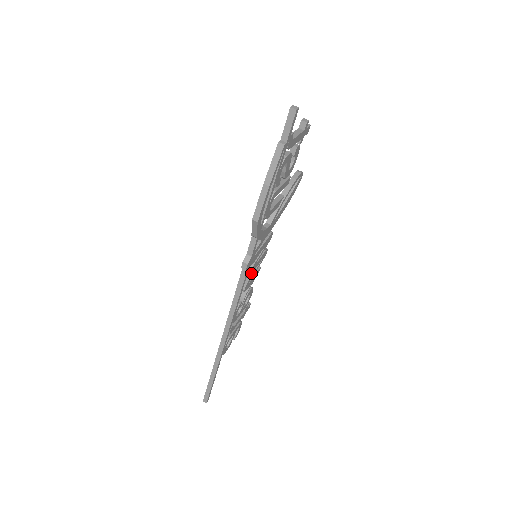
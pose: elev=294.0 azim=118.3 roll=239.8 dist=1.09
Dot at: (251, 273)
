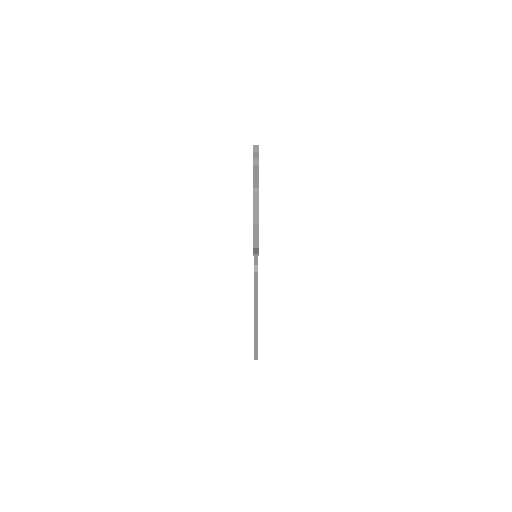
Dot at: occluded
